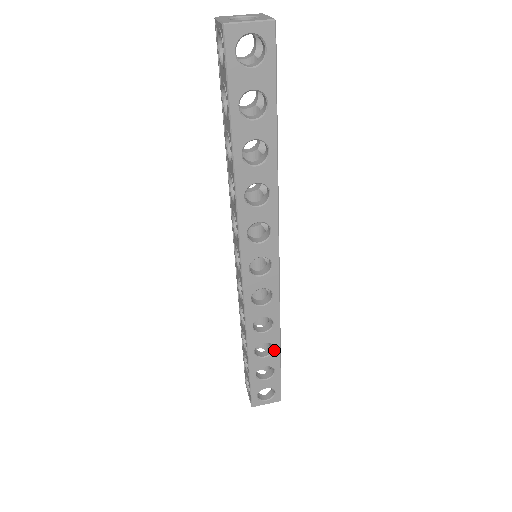
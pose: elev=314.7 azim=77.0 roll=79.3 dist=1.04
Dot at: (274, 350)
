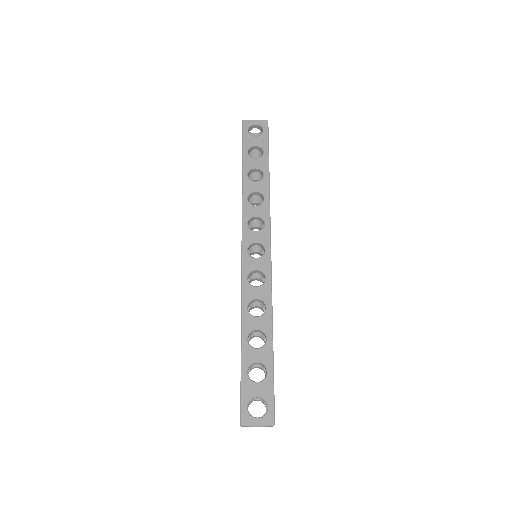
Dot at: (267, 341)
